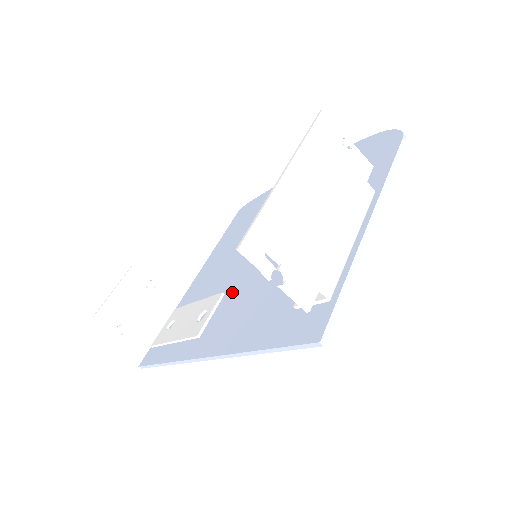
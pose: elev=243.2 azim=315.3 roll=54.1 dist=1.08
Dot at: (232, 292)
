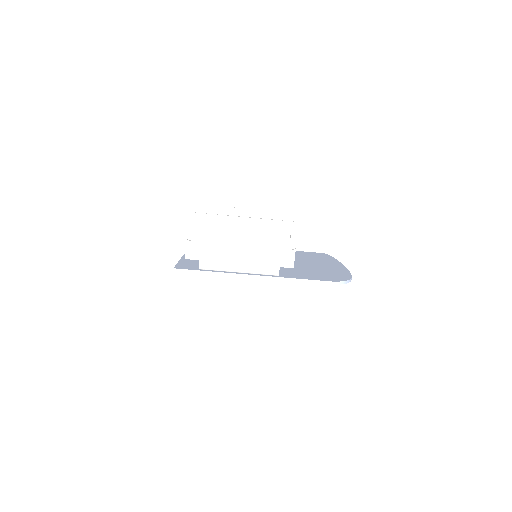
Dot at: occluded
